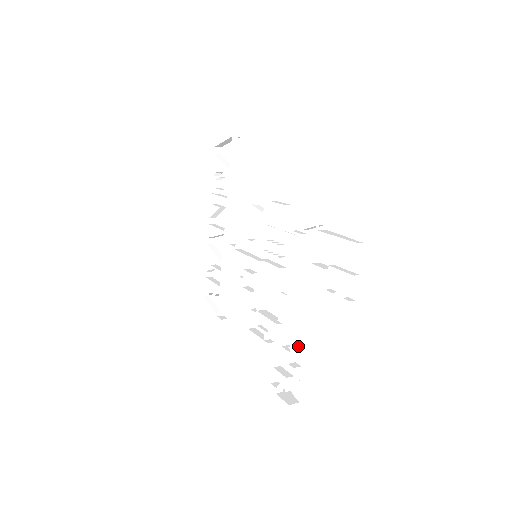
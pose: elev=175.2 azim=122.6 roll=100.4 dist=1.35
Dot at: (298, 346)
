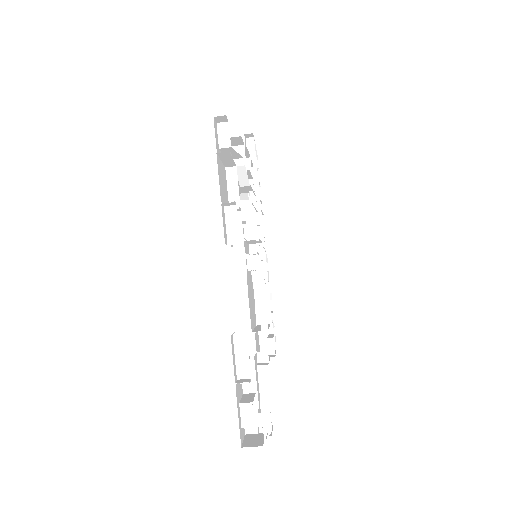
Dot at: (247, 351)
